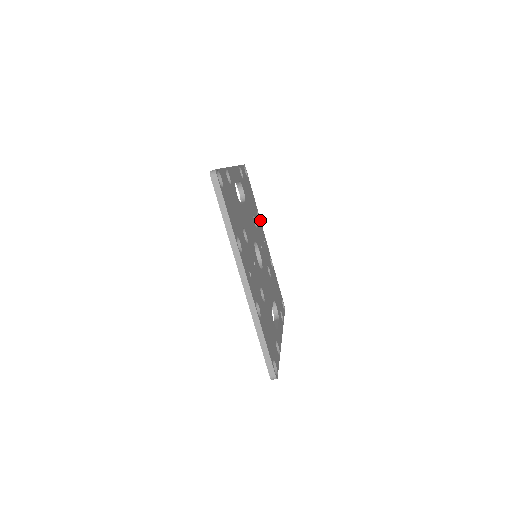
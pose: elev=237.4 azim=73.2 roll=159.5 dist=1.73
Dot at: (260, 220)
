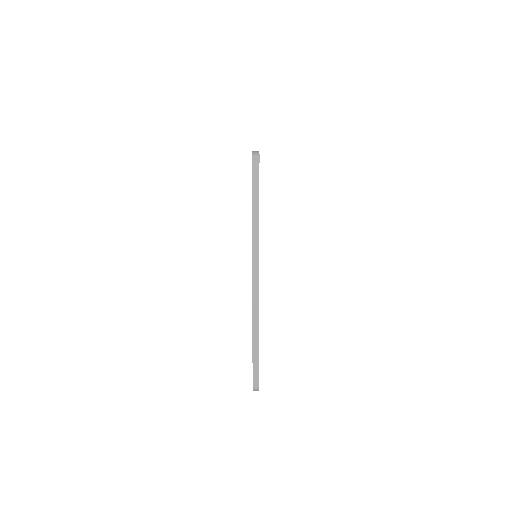
Dot at: occluded
